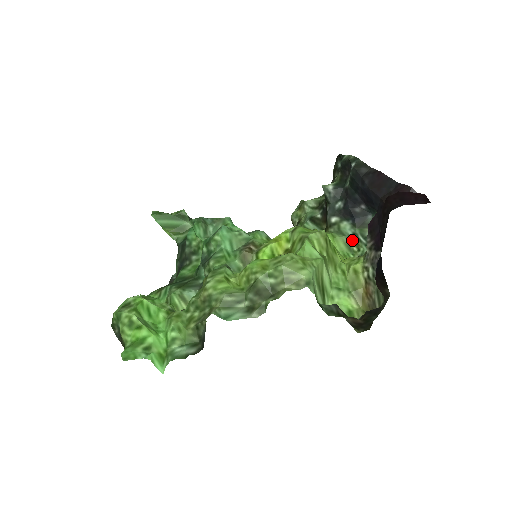
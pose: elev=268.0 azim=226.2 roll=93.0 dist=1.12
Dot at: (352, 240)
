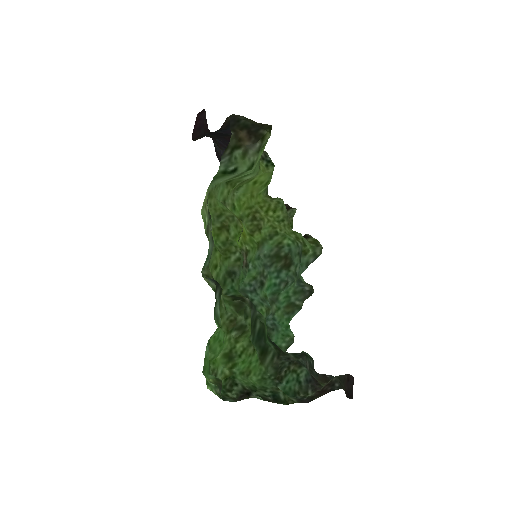
Dot at: occluded
